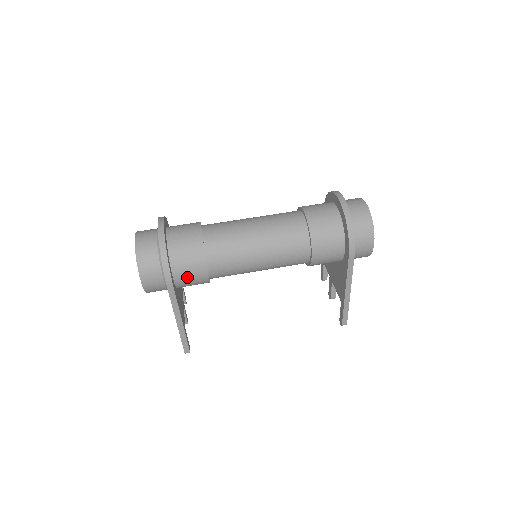
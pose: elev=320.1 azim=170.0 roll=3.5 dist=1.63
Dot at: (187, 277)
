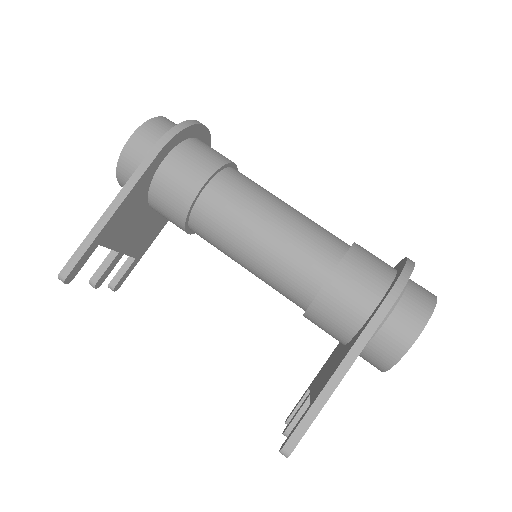
Dot at: (177, 172)
